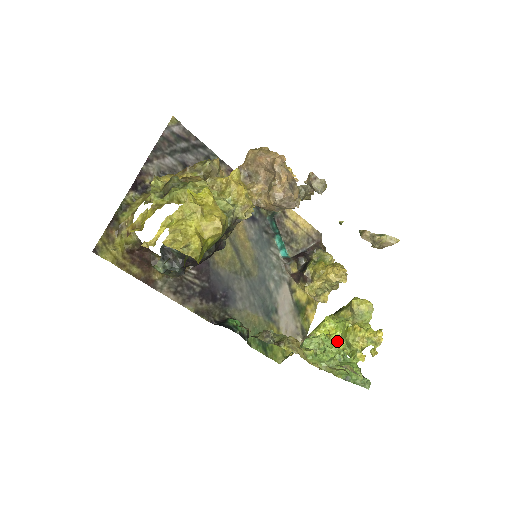
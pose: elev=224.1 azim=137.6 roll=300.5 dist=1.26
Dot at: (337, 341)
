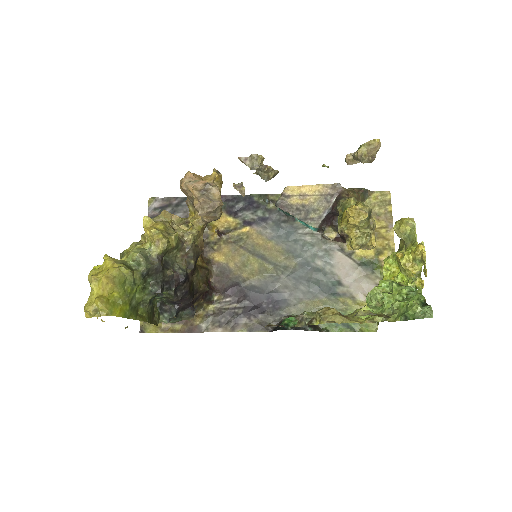
Dot at: (405, 278)
